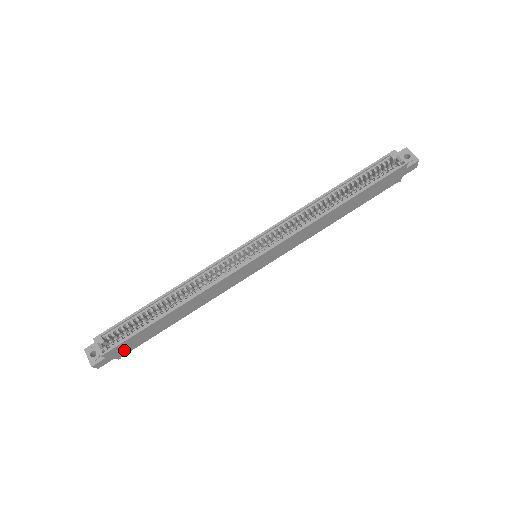
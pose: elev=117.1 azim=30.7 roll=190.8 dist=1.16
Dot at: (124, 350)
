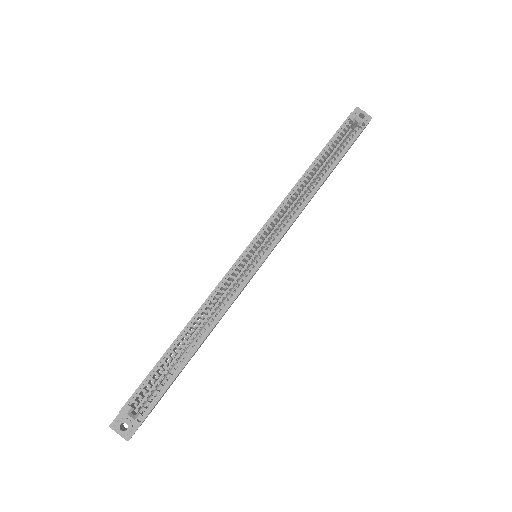
Dot at: occluded
